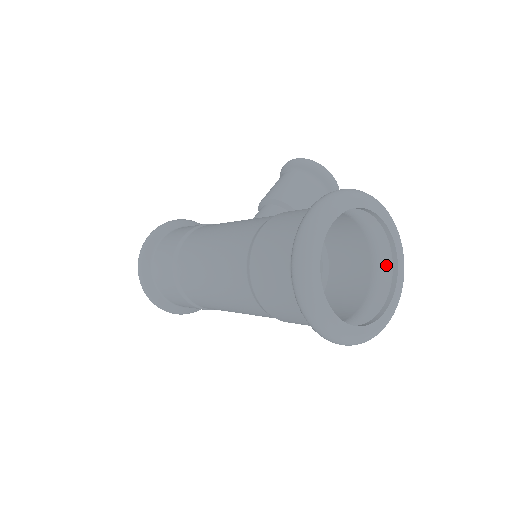
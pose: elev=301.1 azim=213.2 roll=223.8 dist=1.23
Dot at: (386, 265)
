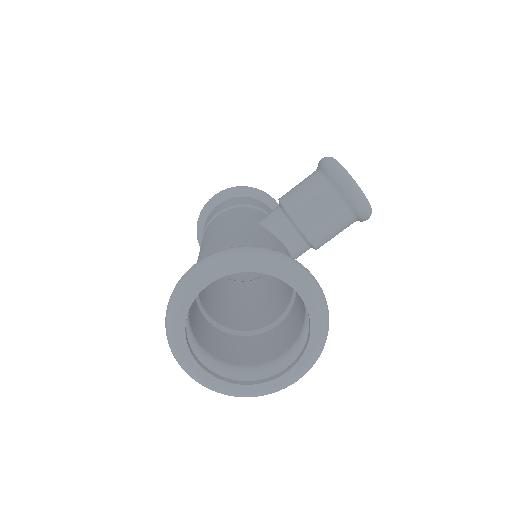
Dot at: occluded
